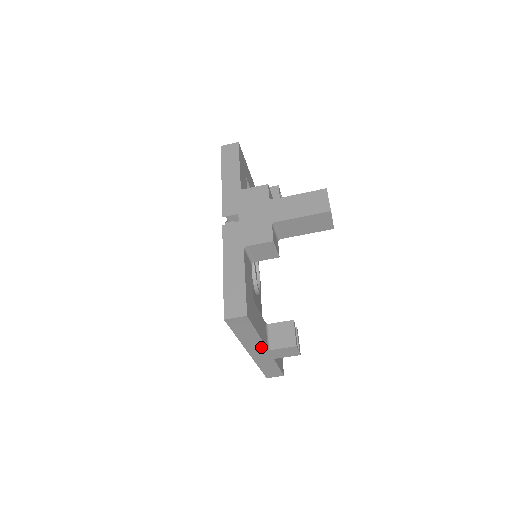
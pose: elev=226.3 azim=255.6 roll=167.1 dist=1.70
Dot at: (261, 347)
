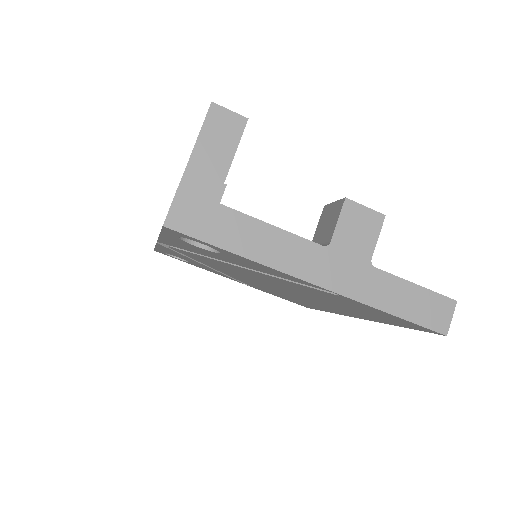
Dot at: (307, 250)
